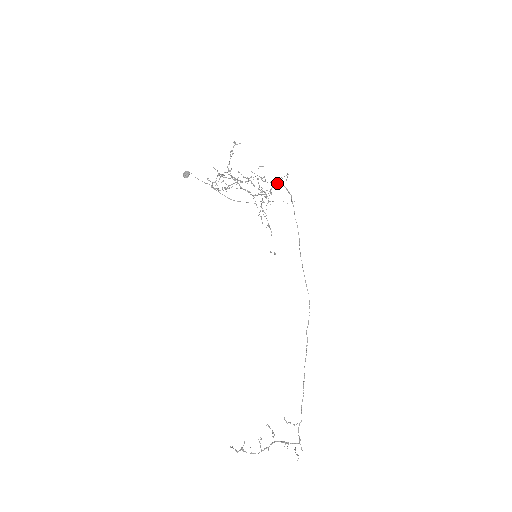
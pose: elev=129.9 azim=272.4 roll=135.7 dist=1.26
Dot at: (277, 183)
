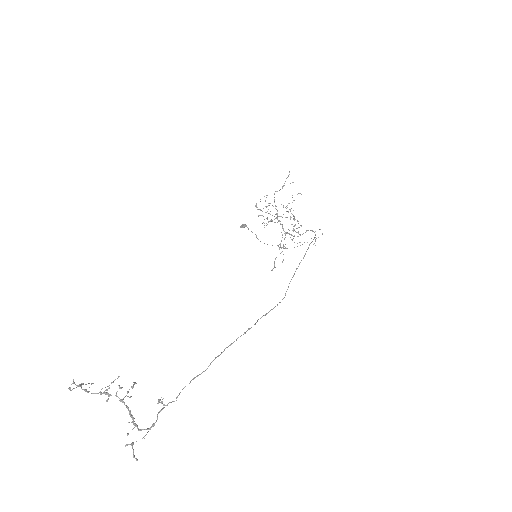
Dot at: occluded
